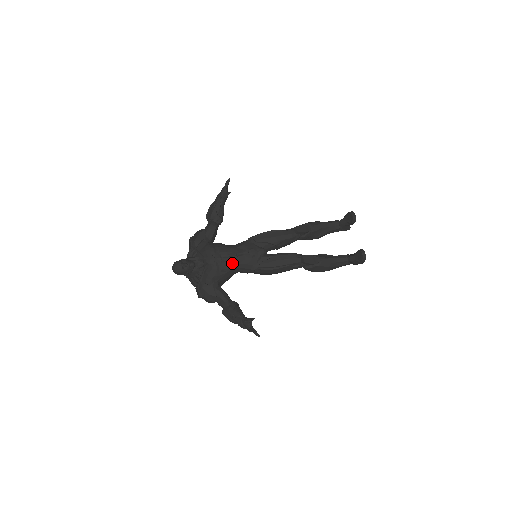
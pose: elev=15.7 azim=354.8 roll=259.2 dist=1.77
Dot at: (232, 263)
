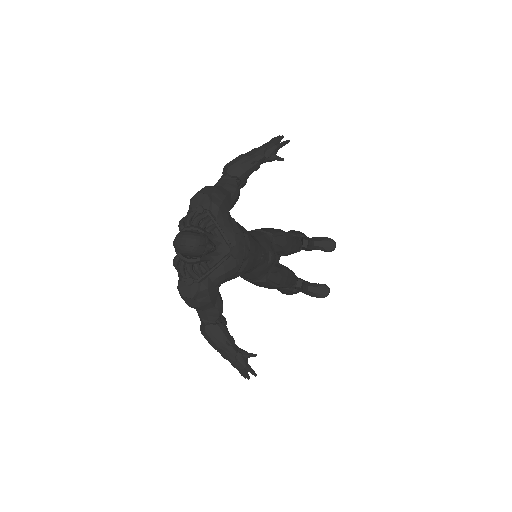
Dot at: (253, 265)
